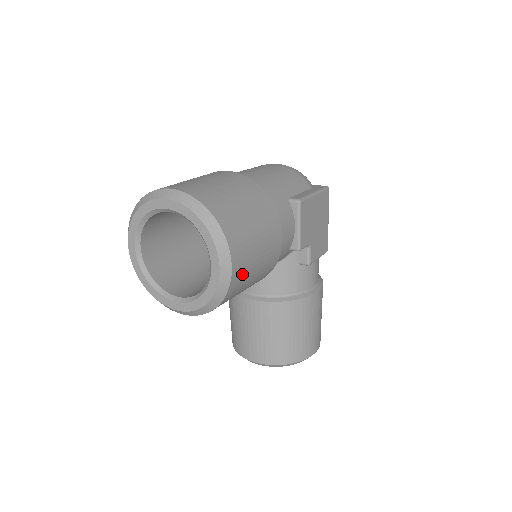
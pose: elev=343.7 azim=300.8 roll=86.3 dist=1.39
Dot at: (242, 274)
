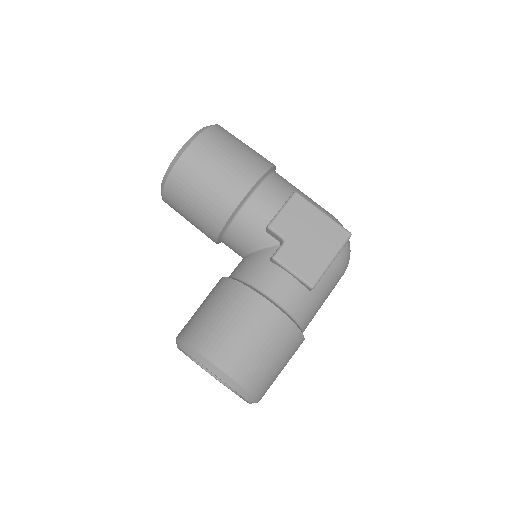
Dot at: (197, 160)
